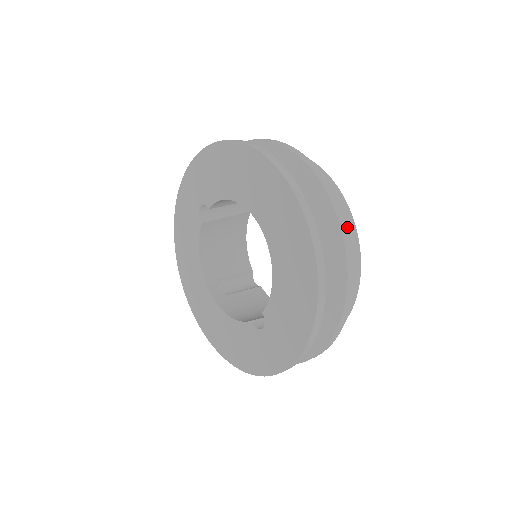
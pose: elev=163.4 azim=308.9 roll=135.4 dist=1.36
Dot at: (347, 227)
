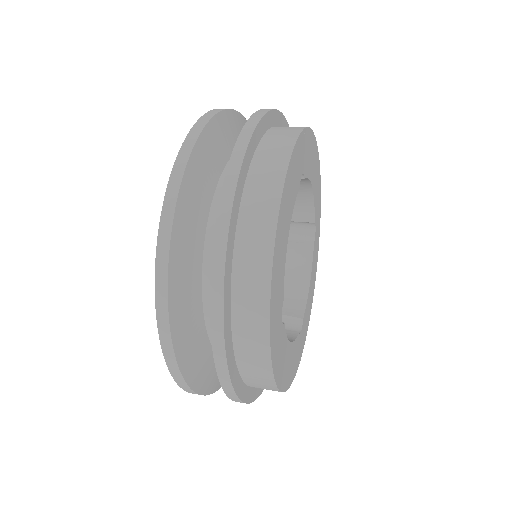
Dot at: (250, 137)
